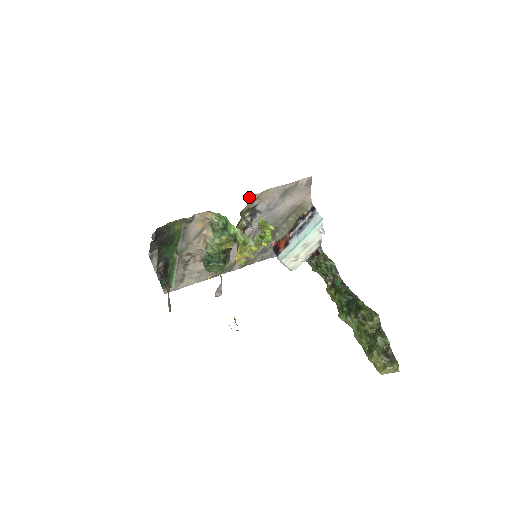
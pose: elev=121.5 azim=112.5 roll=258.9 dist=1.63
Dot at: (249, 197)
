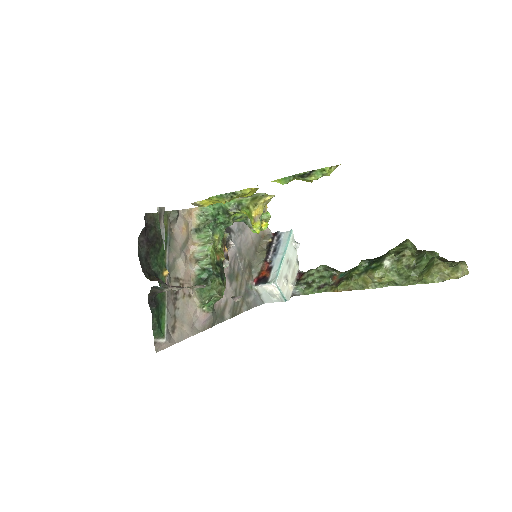
Dot at: occluded
